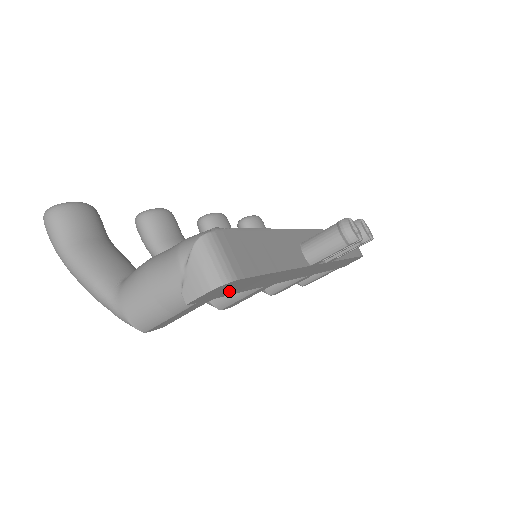
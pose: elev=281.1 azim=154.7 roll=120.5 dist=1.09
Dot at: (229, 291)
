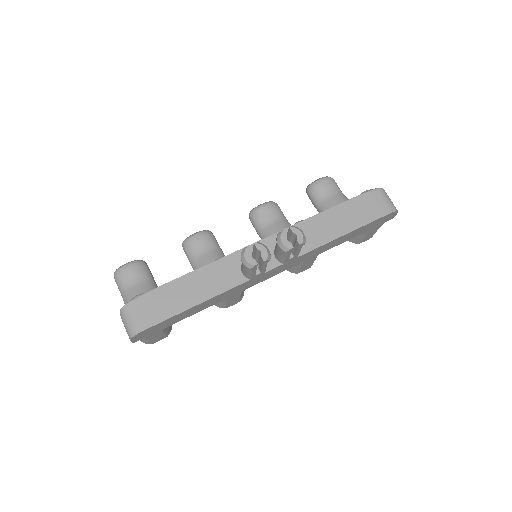
Dot at: (165, 326)
